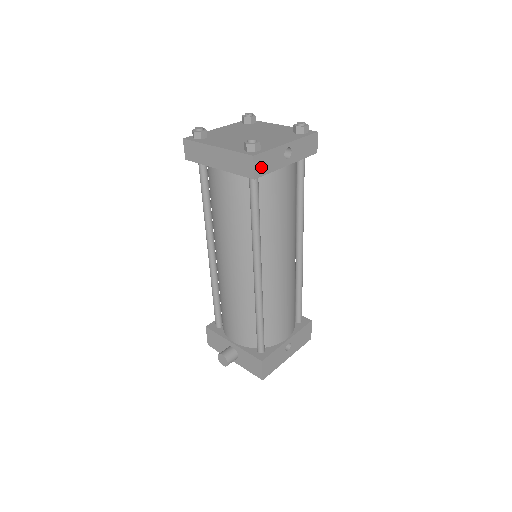
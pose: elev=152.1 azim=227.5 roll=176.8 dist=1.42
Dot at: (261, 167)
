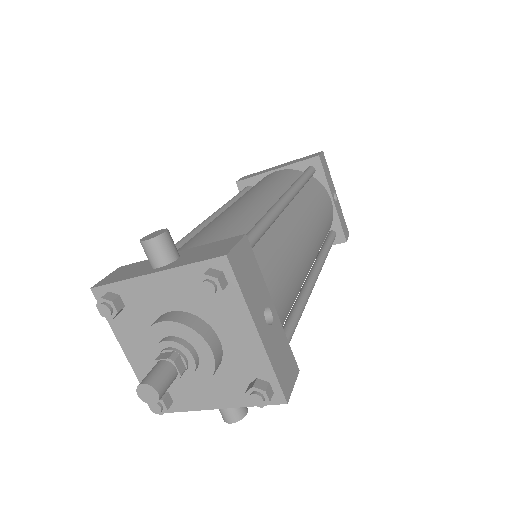
Dot at: (323, 163)
